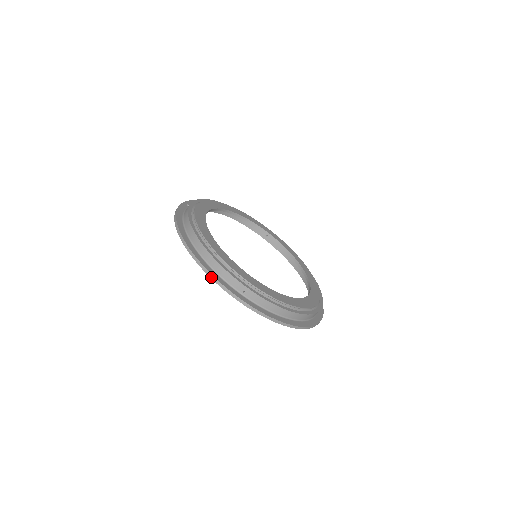
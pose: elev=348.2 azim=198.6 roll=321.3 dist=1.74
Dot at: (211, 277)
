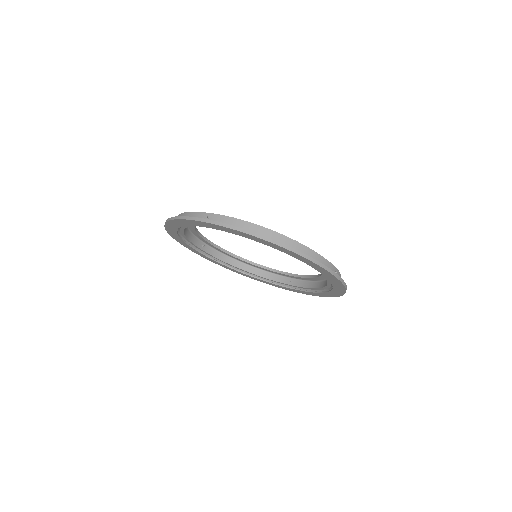
Dot at: (323, 267)
